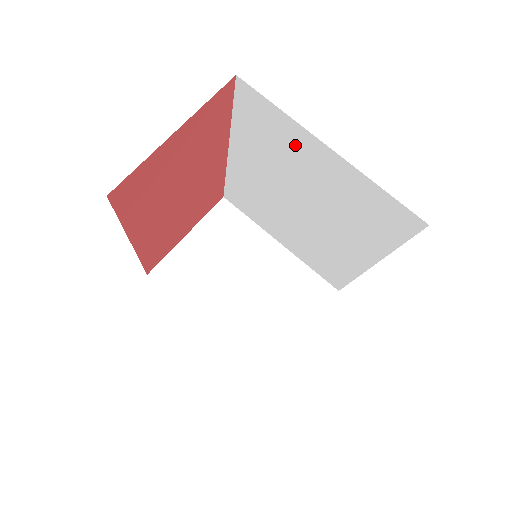
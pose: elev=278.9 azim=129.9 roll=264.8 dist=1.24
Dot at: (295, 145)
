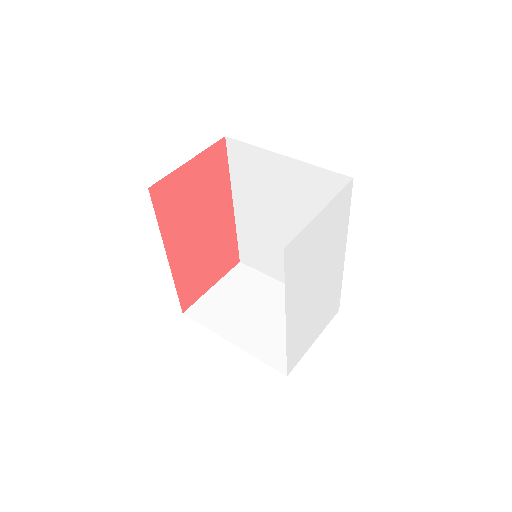
Dot at: (267, 168)
